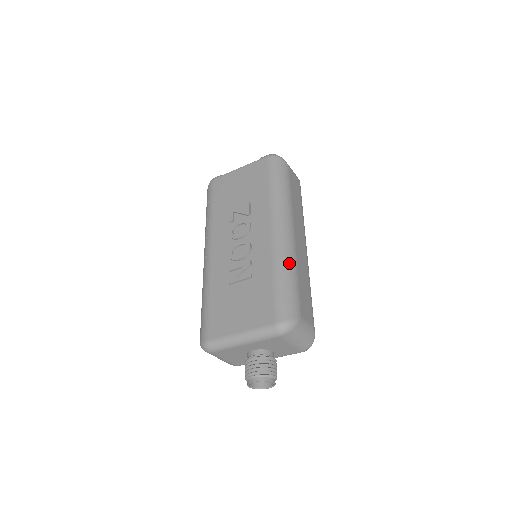
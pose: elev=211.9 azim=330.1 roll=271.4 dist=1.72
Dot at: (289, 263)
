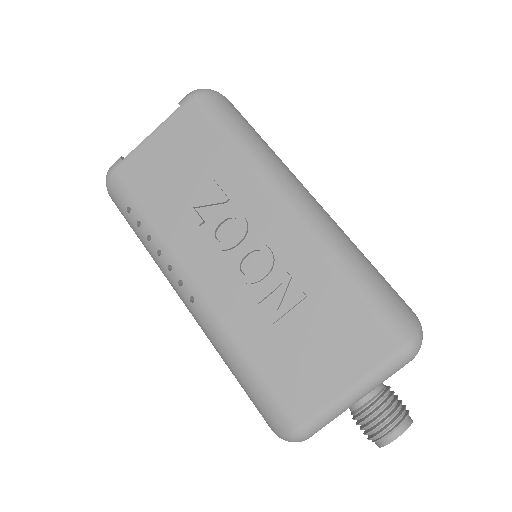
Dot at: (348, 245)
